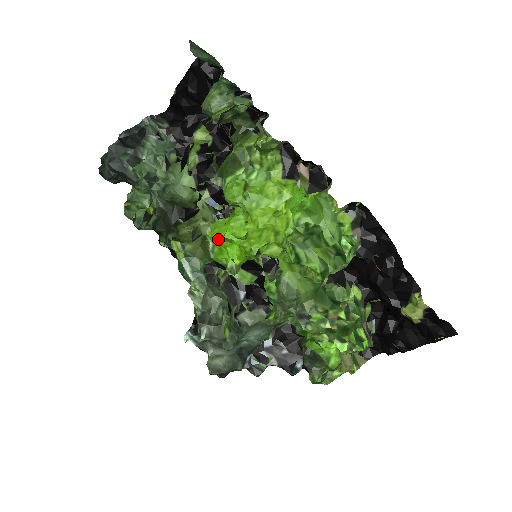
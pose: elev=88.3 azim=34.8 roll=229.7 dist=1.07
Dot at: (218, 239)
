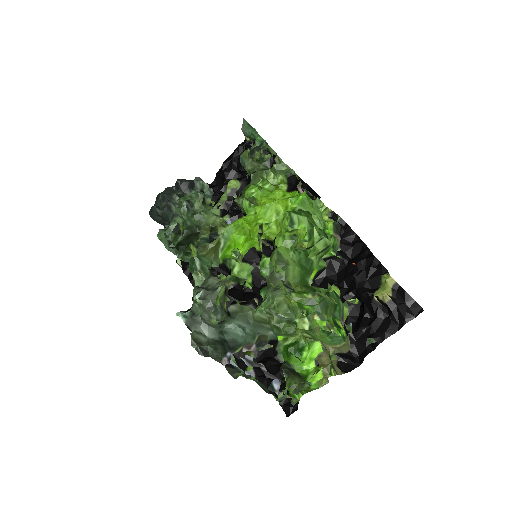
Dot at: (231, 230)
